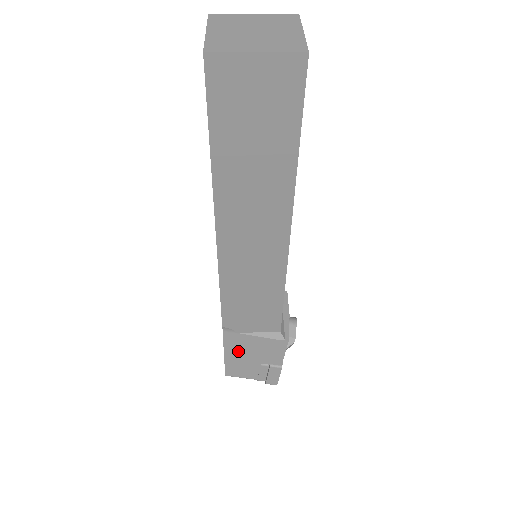
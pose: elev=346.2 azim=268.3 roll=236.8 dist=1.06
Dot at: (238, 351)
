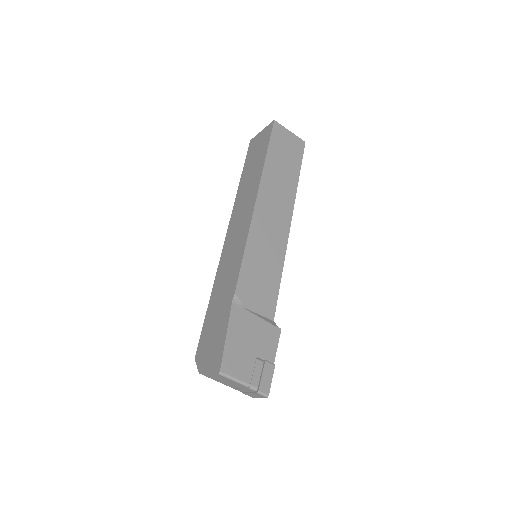
Dot at: (239, 333)
